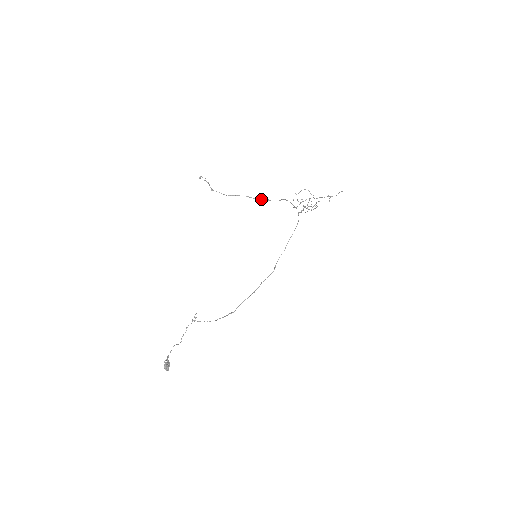
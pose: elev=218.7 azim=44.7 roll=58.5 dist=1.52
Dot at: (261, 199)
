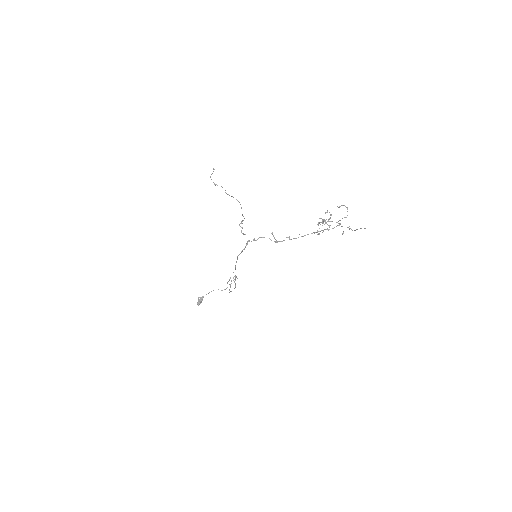
Dot at: occluded
